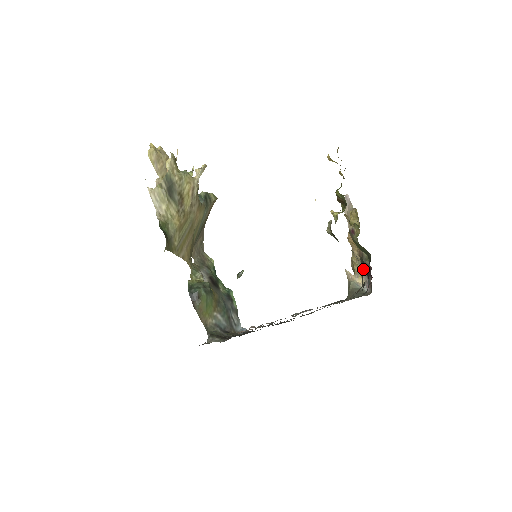
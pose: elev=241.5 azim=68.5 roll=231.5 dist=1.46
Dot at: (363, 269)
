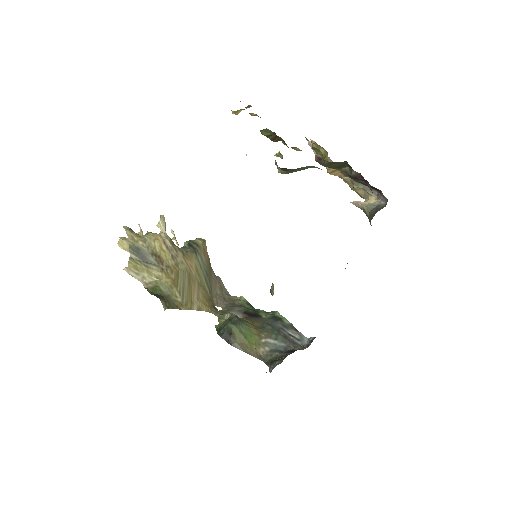
Dot at: (364, 186)
